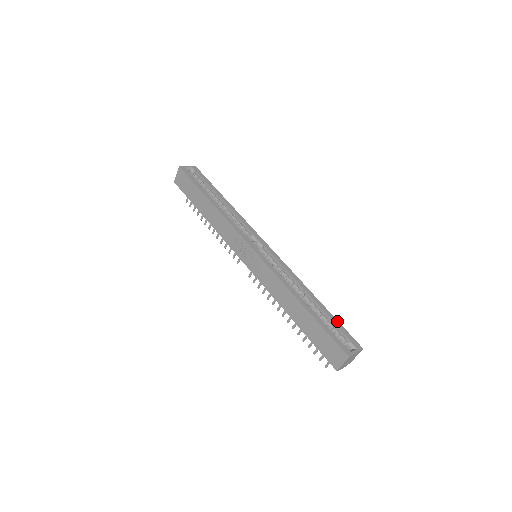
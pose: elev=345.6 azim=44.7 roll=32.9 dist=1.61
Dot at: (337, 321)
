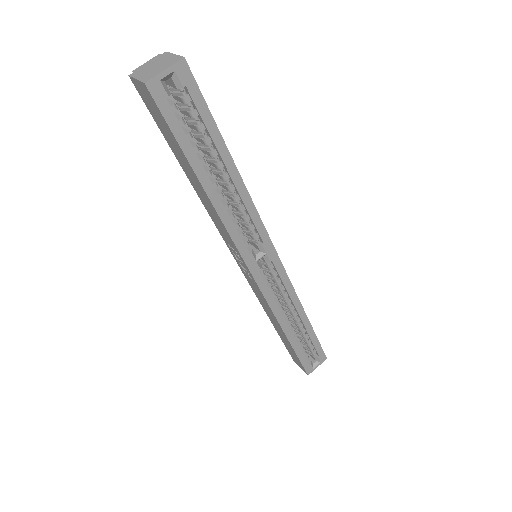
Dot at: (317, 339)
